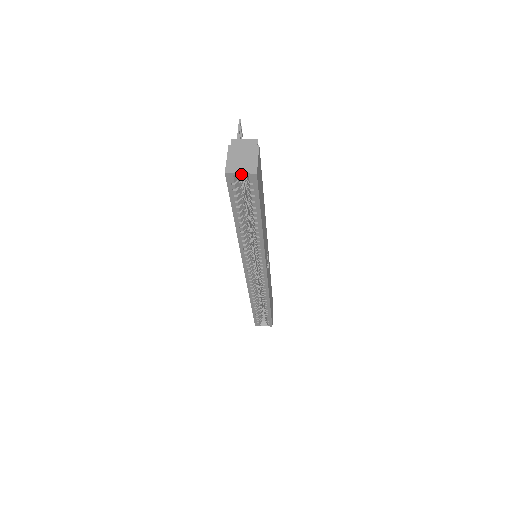
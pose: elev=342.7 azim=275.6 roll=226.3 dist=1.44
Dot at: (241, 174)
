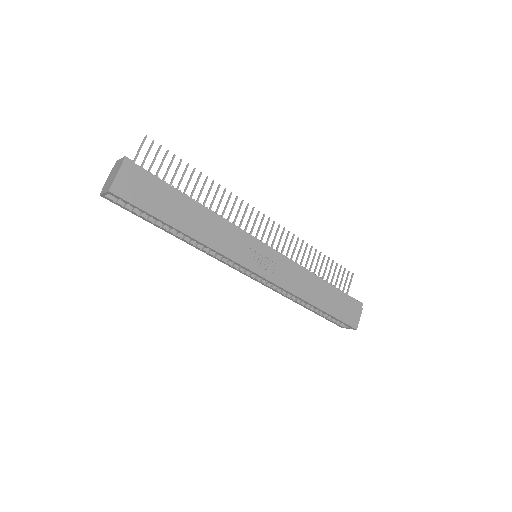
Dot at: (105, 194)
